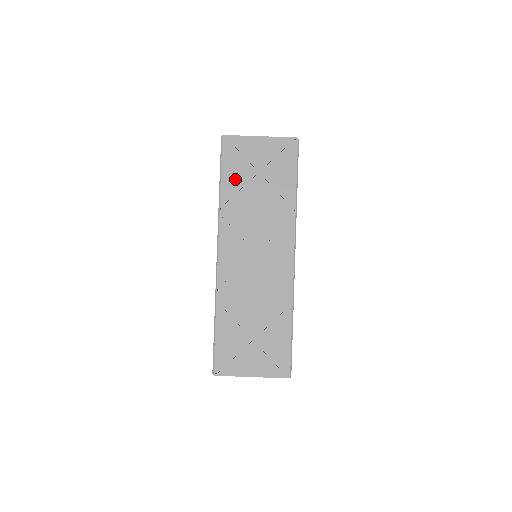
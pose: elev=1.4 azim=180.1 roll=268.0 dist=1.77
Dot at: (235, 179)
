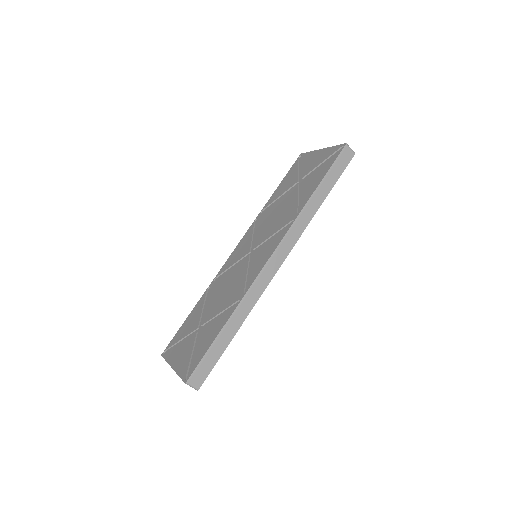
Dot at: (284, 187)
